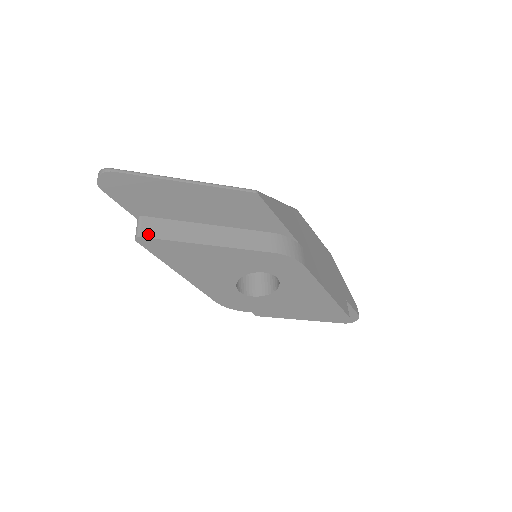
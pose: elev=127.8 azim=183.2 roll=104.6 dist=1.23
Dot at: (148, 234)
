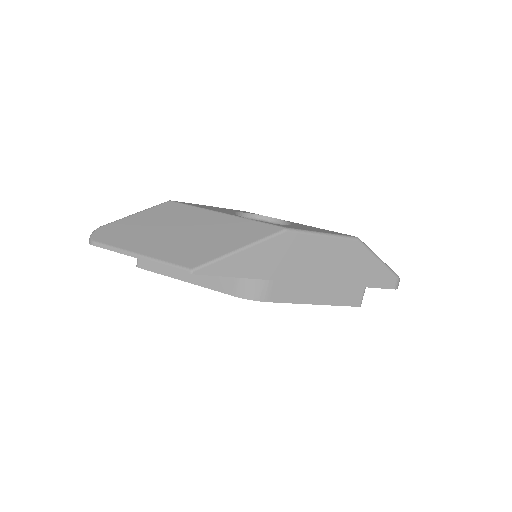
Dot at: (143, 265)
